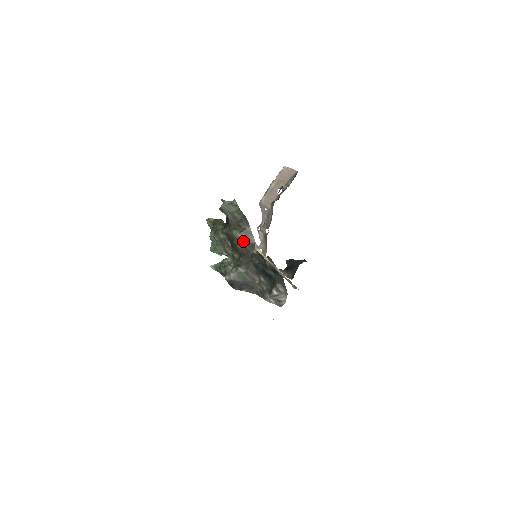
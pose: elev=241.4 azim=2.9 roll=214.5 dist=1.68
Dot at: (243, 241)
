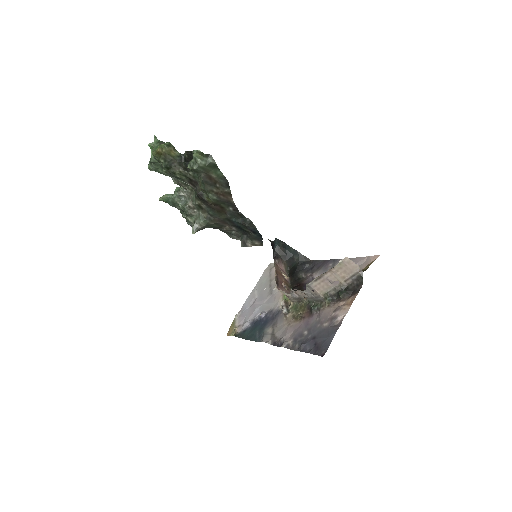
Dot at: (219, 202)
